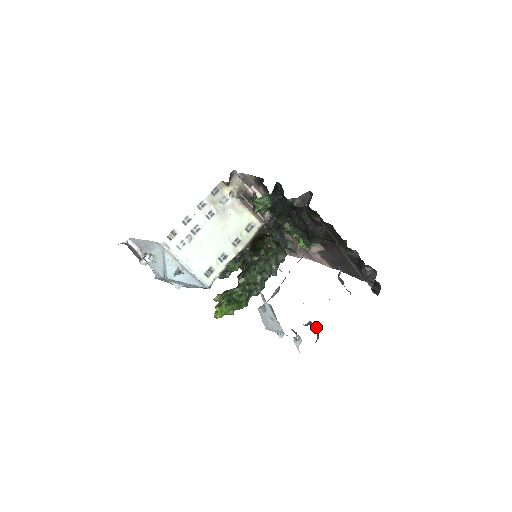
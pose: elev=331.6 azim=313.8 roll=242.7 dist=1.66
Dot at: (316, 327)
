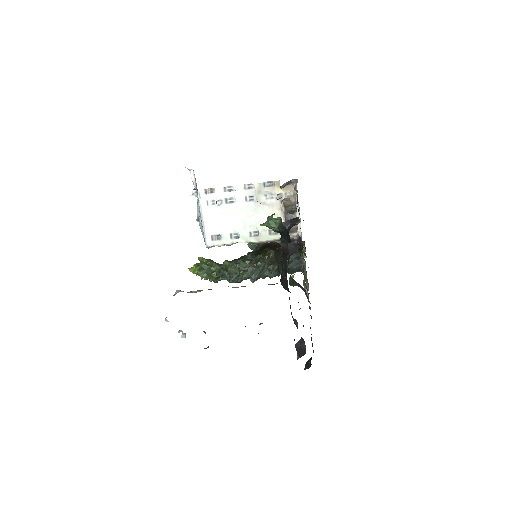
Dot at: occluded
